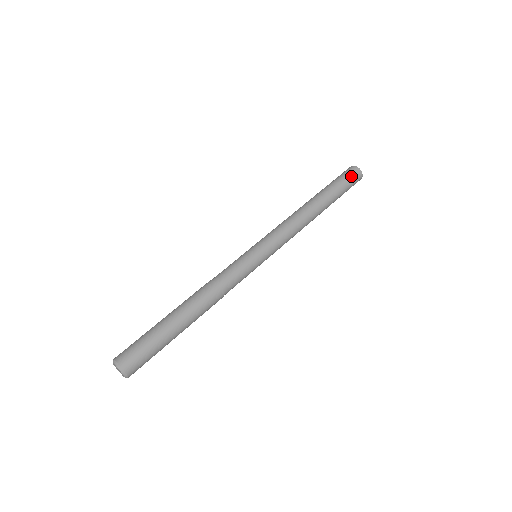
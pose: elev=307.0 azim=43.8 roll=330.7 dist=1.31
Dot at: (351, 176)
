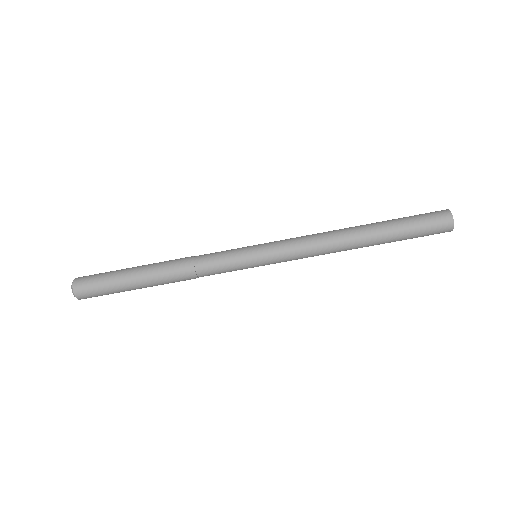
Dot at: (433, 223)
